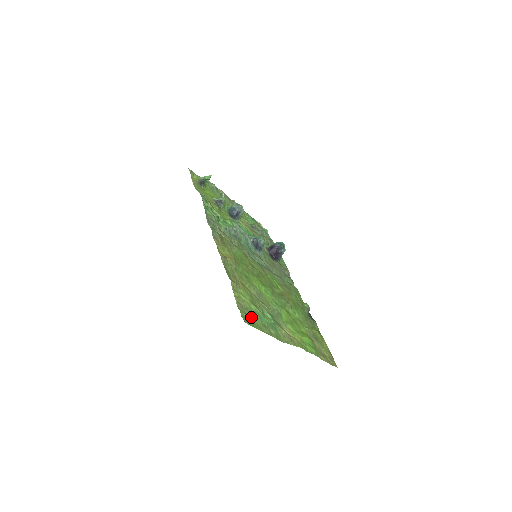
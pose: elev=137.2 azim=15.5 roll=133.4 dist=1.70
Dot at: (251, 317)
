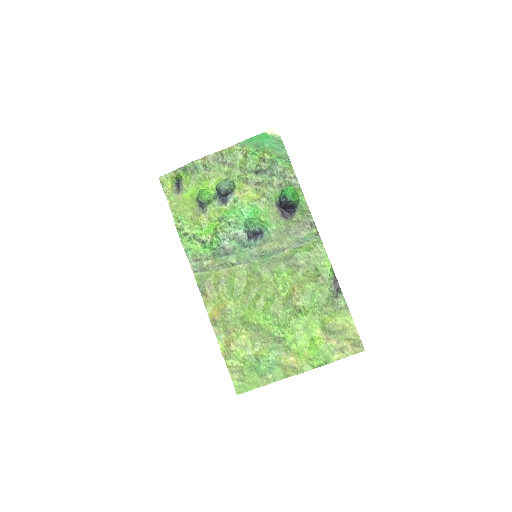
Dot at: (246, 378)
